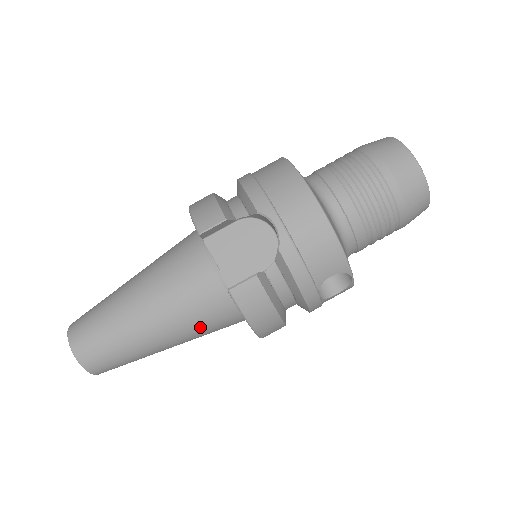
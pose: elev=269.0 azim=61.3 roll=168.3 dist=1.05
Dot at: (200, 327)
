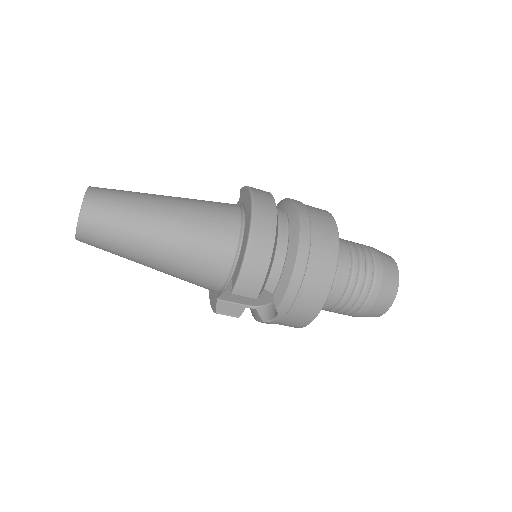
Dot at: occluded
